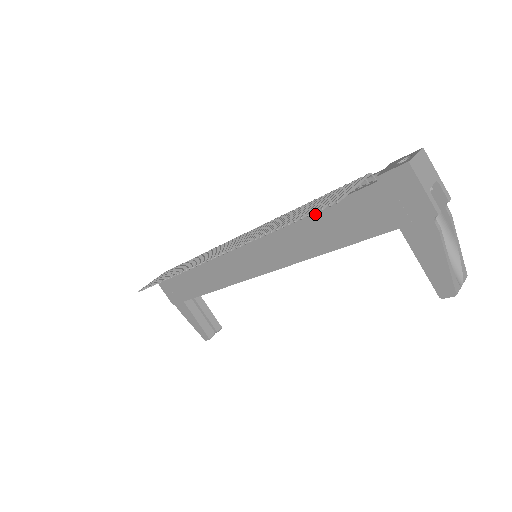
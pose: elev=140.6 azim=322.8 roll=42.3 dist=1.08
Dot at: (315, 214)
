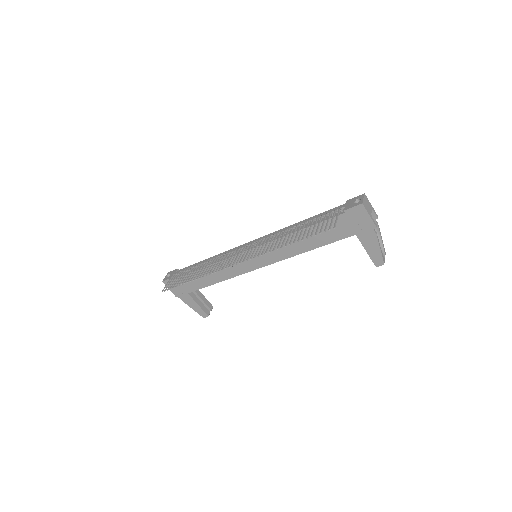
Dot at: occluded
